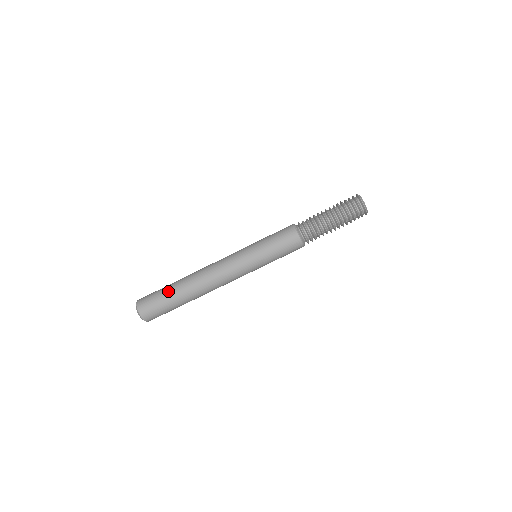
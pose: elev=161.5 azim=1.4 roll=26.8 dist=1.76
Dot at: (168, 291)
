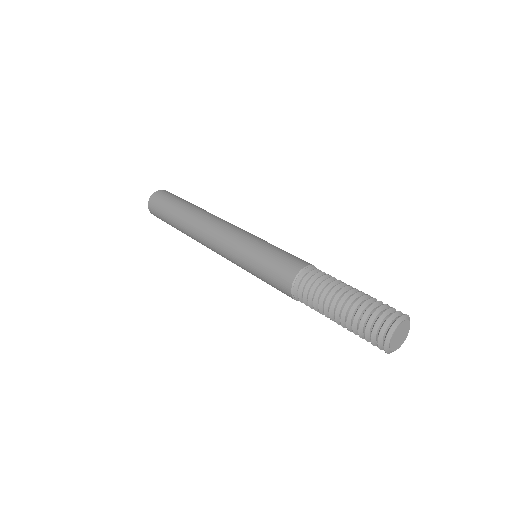
Dot at: (180, 202)
